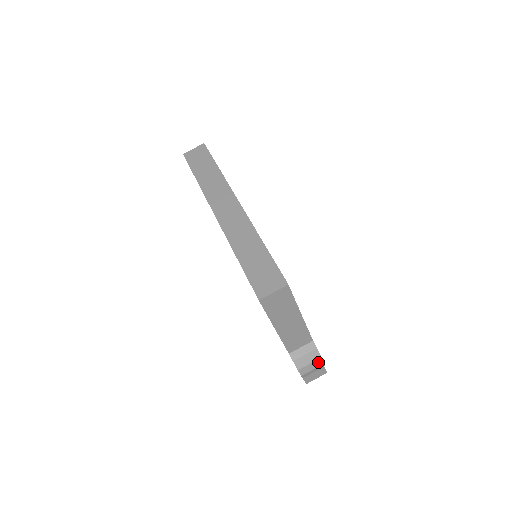
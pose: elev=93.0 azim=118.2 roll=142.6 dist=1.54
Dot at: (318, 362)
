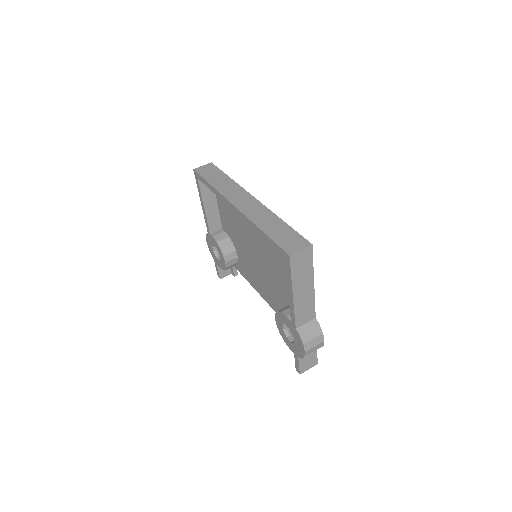
Dot at: (320, 338)
